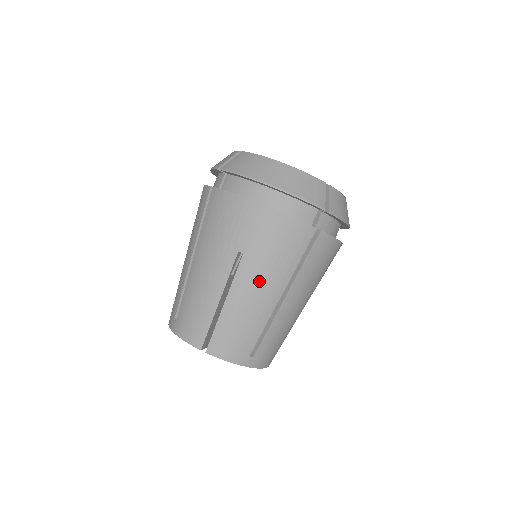
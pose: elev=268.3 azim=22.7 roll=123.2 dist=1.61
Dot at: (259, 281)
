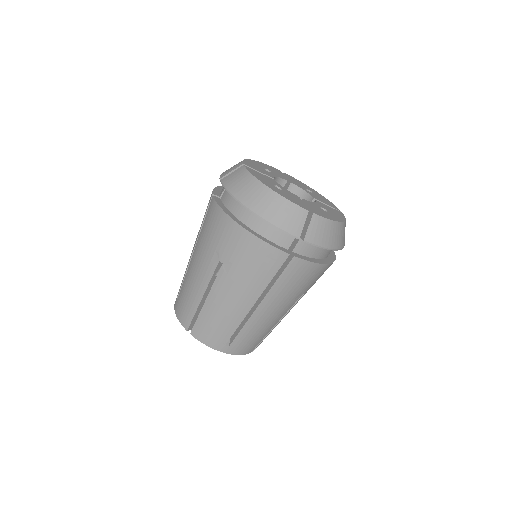
Dot at: (234, 289)
